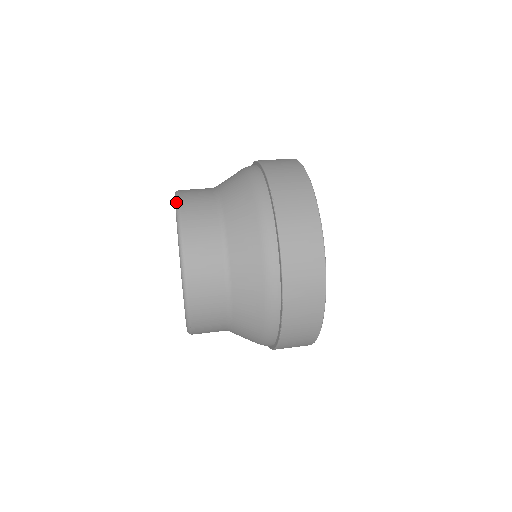
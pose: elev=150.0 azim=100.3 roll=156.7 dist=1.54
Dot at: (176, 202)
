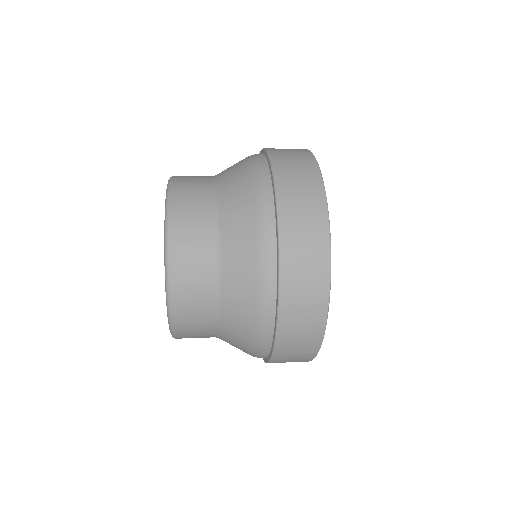
Dot at: occluded
